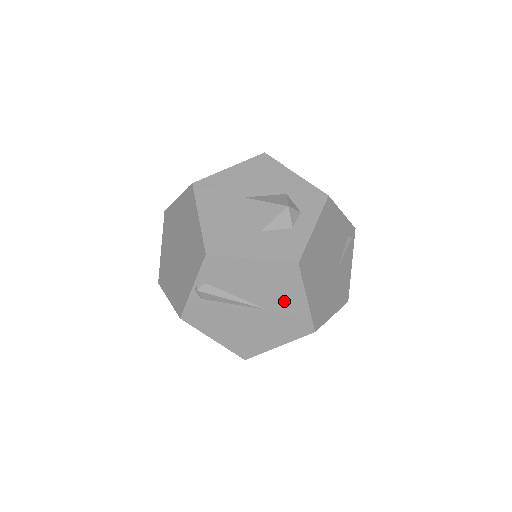
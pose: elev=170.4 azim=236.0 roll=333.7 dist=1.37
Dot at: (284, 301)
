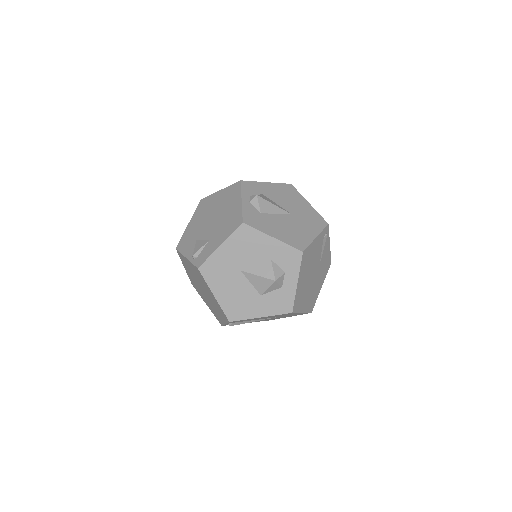
Dot at: (287, 315)
